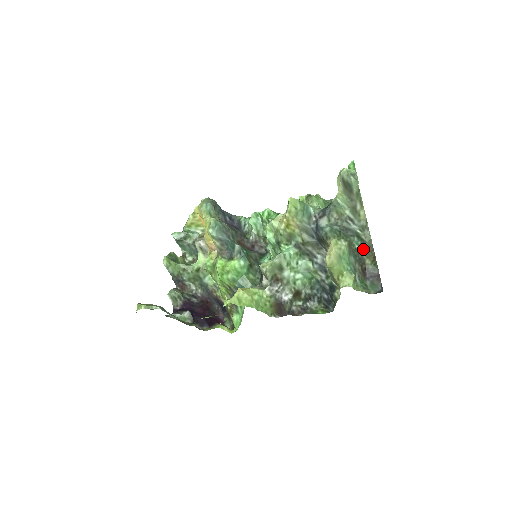
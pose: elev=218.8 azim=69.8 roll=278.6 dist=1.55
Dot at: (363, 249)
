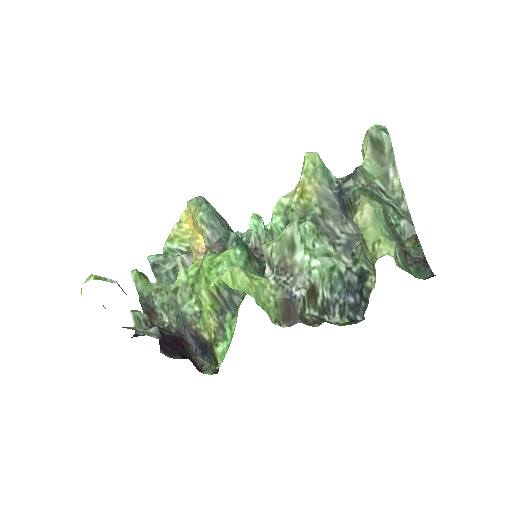
Dot at: (401, 228)
